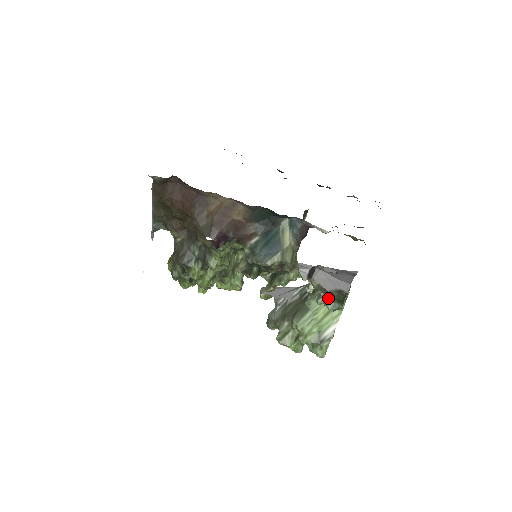
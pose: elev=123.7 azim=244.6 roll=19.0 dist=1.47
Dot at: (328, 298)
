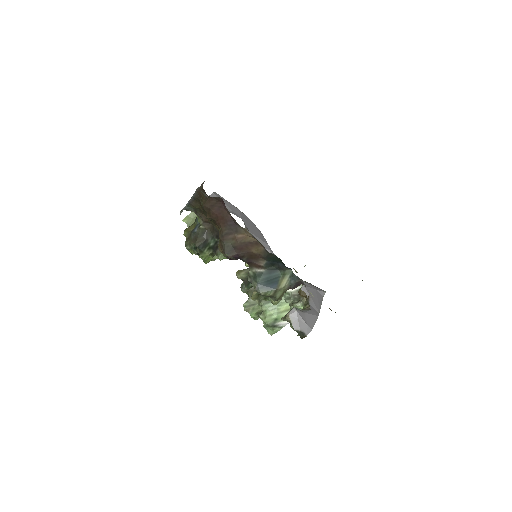
Dot at: occluded
